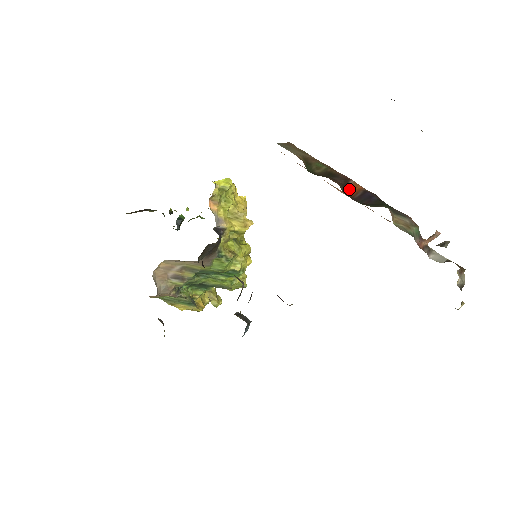
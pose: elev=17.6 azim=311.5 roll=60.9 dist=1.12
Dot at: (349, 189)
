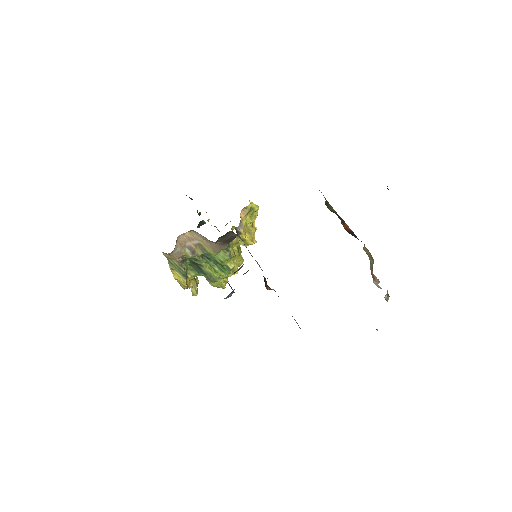
Dot at: (344, 226)
